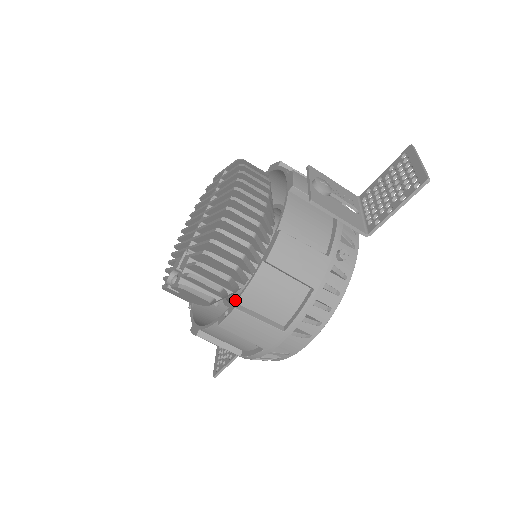
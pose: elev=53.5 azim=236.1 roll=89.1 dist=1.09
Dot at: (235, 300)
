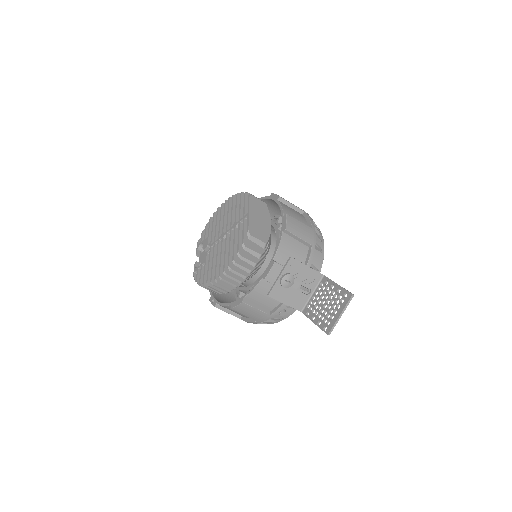
Dot at: (217, 302)
